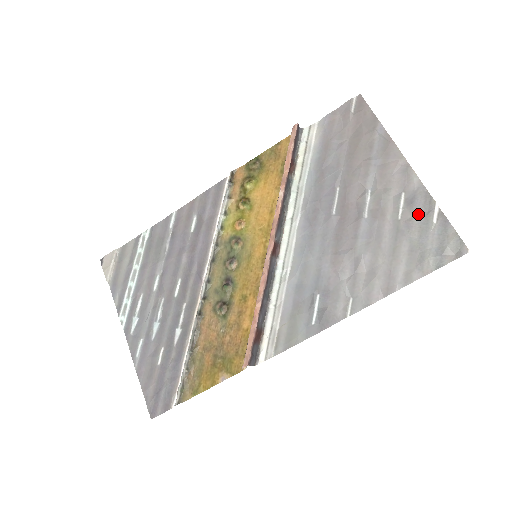
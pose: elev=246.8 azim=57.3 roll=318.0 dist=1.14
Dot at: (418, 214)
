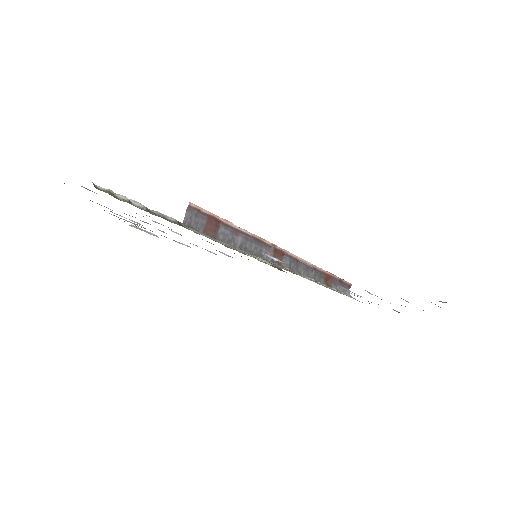
Dot at: occluded
